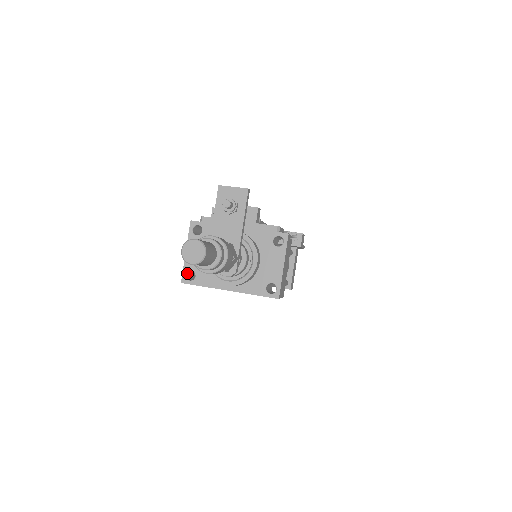
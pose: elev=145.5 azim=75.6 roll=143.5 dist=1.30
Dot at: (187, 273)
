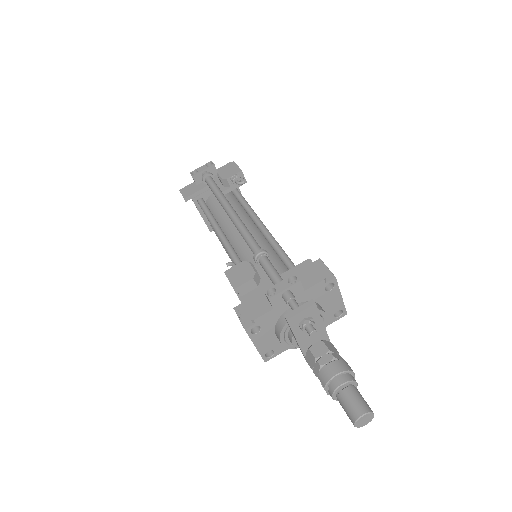
Dot at: (264, 354)
